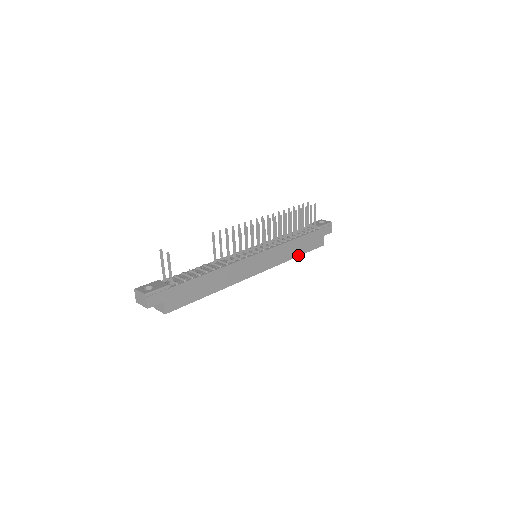
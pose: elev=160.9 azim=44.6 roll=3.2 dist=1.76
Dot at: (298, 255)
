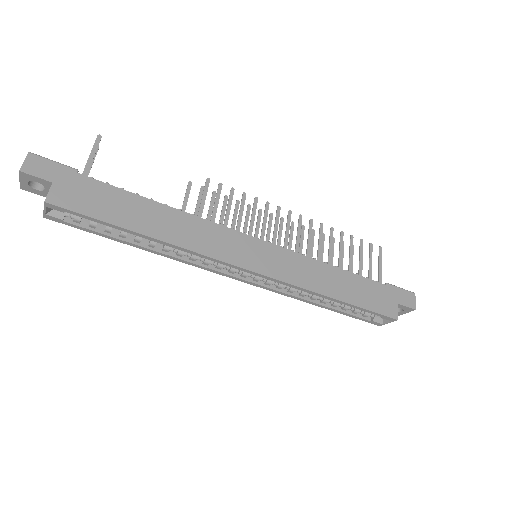
Dot at: (339, 298)
